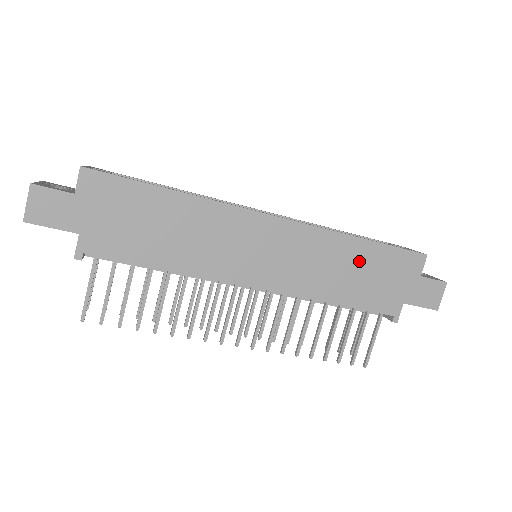
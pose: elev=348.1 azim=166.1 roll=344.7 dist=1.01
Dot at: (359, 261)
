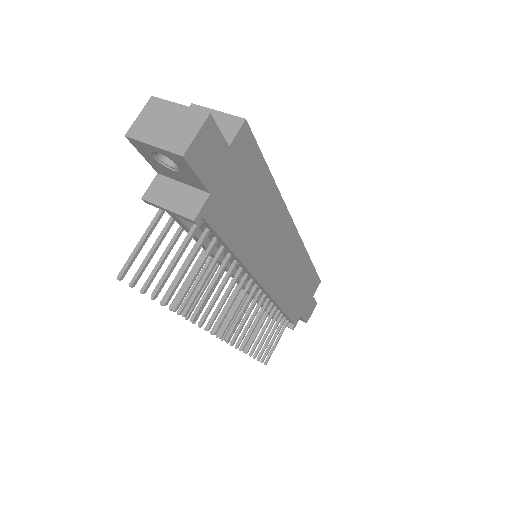
Dot at: (303, 278)
